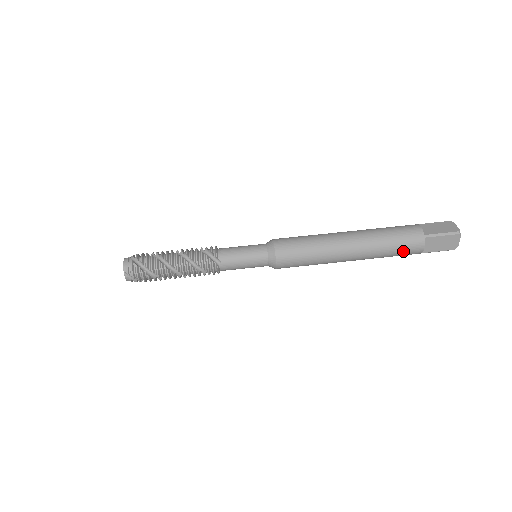
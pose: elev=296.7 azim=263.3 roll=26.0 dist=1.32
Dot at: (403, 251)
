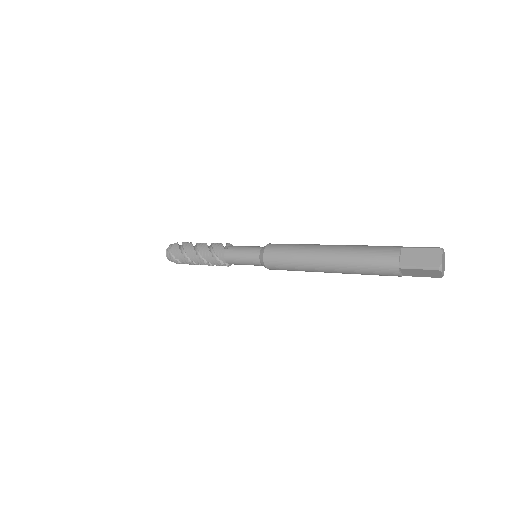
Dot at: (377, 256)
